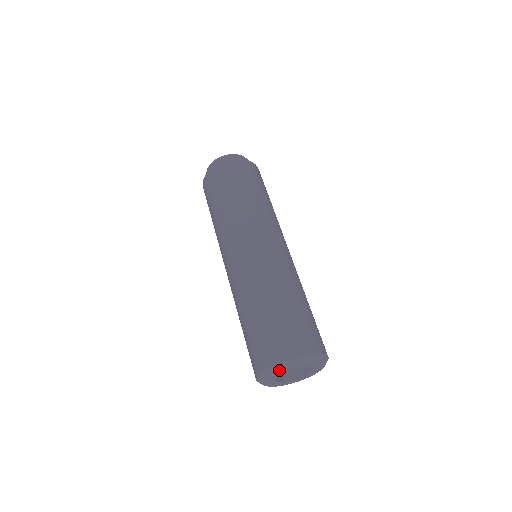
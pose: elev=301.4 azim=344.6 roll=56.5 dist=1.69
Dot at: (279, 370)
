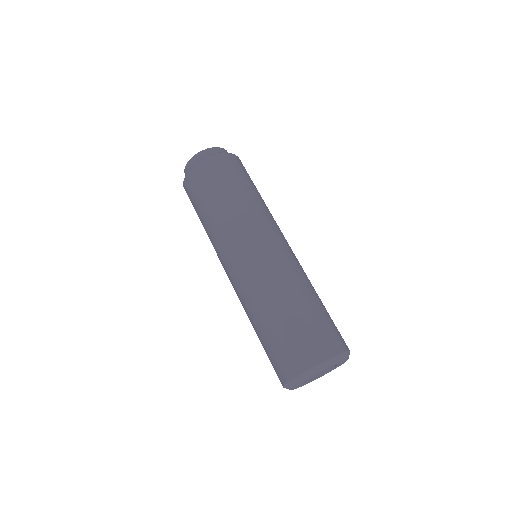
Dot at: (322, 370)
